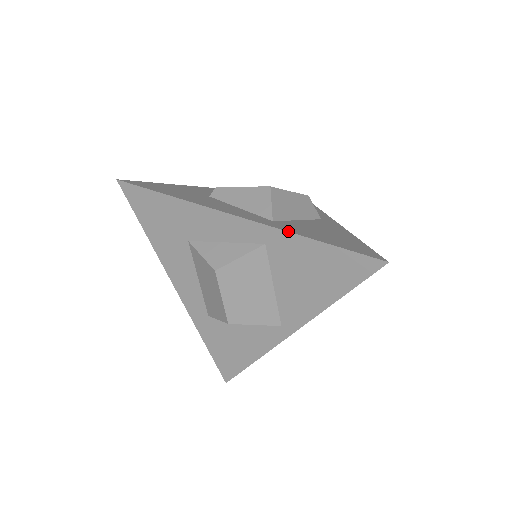
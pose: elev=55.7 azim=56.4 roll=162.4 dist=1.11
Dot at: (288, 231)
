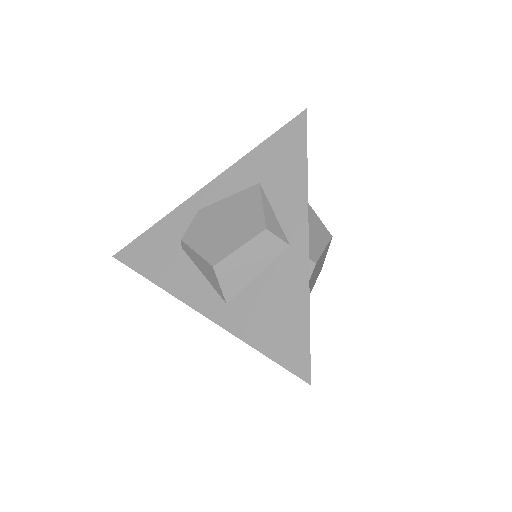
Dot at: (233, 334)
